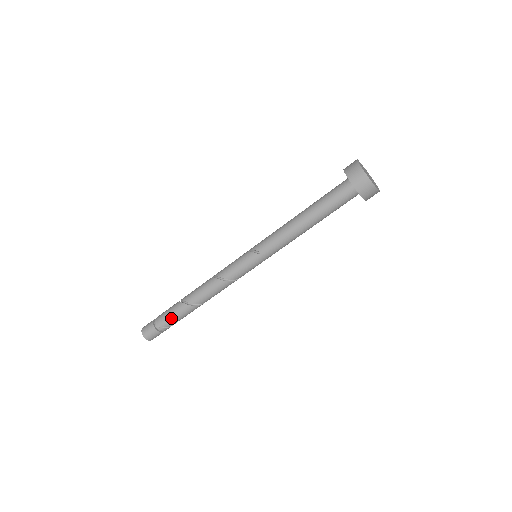
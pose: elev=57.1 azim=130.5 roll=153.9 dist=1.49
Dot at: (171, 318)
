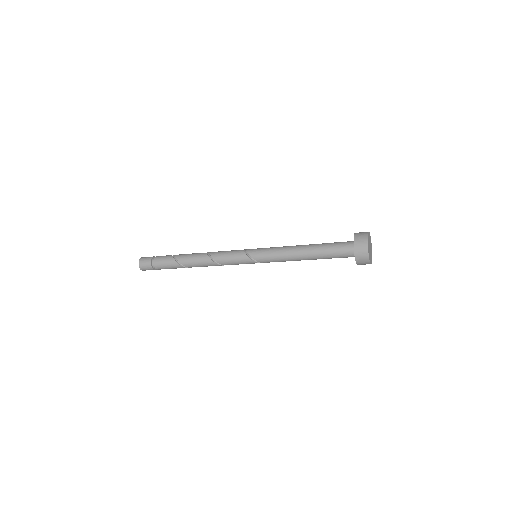
Dot at: occluded
